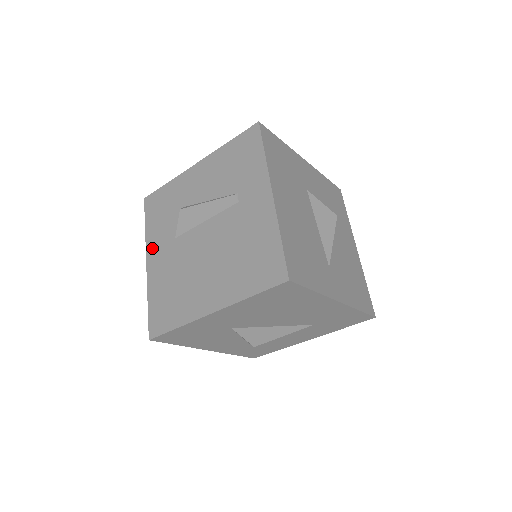
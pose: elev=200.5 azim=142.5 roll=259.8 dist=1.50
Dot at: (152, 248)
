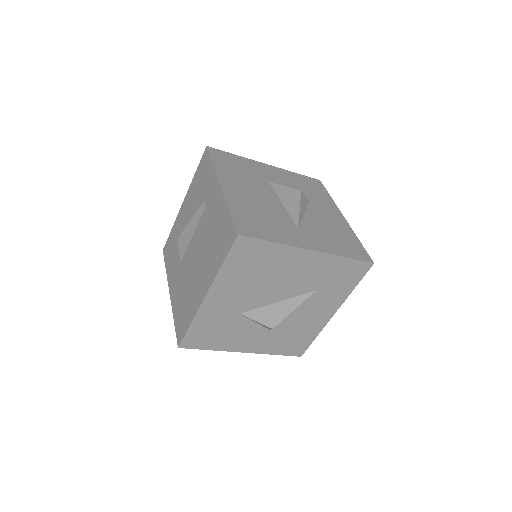
Dot at: (171, 280)
